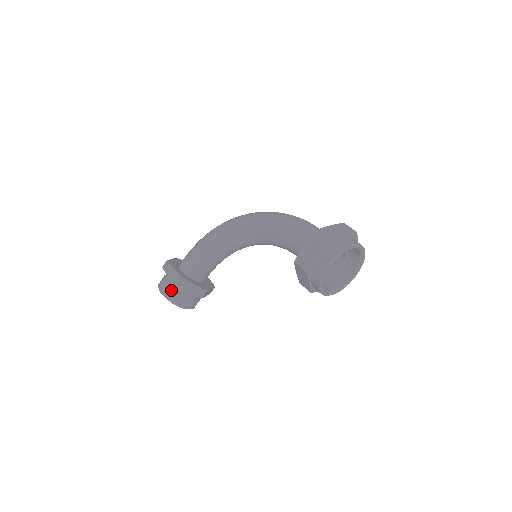
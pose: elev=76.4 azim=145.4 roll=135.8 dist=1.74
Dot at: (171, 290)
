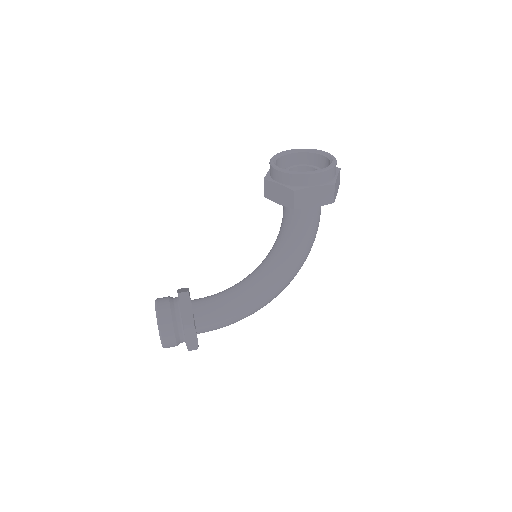
Dot at: occluded
